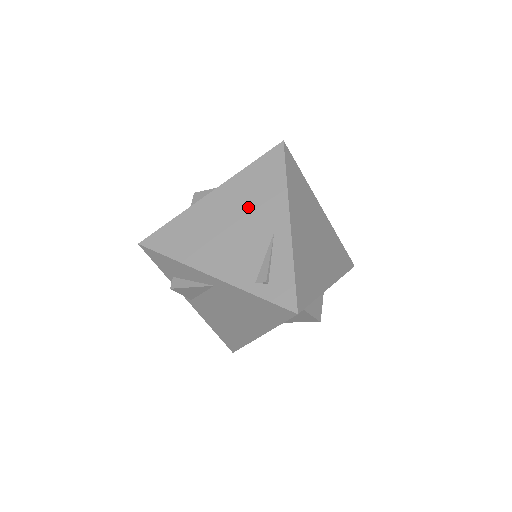
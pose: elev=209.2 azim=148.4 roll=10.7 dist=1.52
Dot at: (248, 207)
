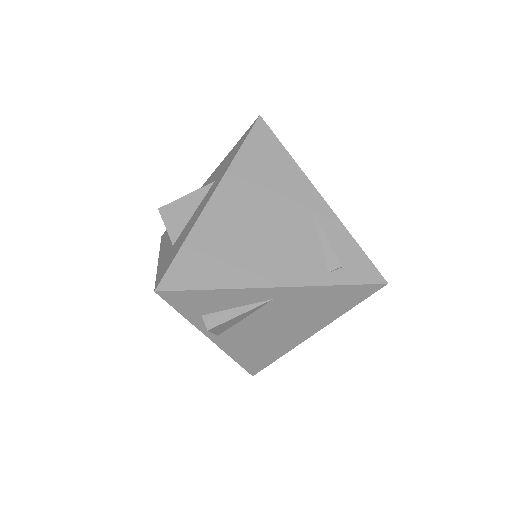
Dot at: (268, 197)
